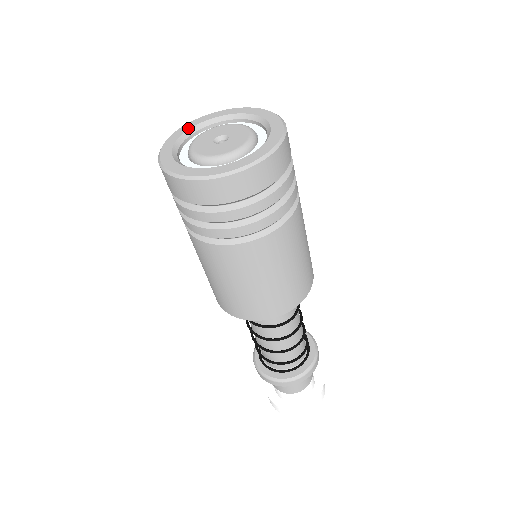
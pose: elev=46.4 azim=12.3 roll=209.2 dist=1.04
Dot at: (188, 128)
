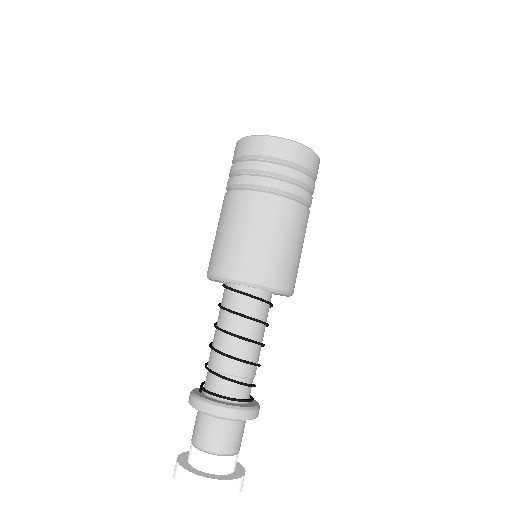
Dot at: occluded
